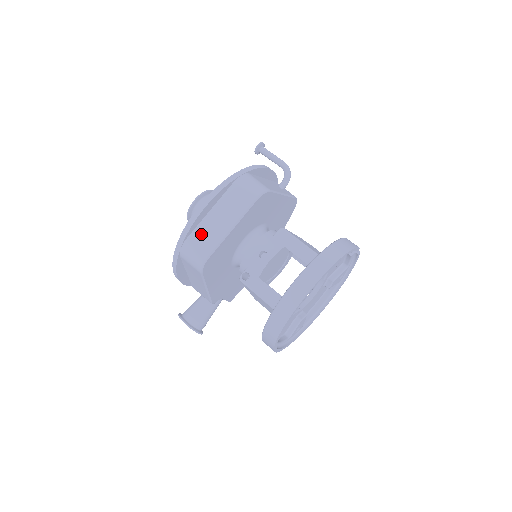
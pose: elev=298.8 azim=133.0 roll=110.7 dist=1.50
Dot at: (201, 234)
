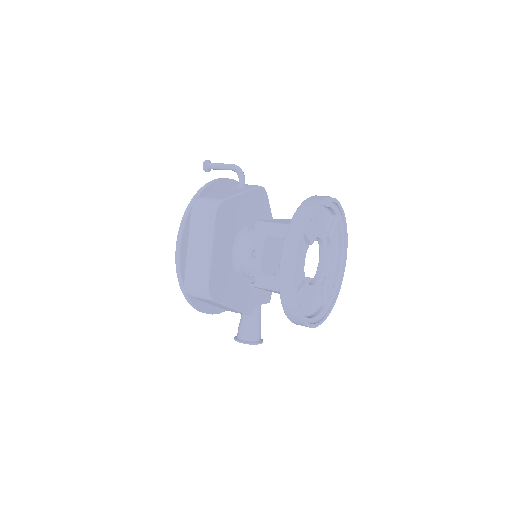
Dot at: (192, 271)
